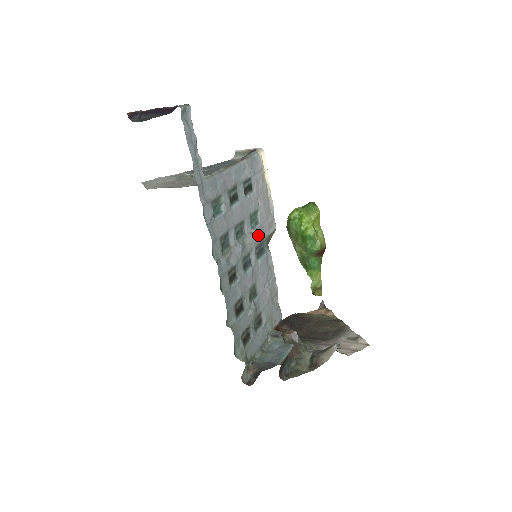
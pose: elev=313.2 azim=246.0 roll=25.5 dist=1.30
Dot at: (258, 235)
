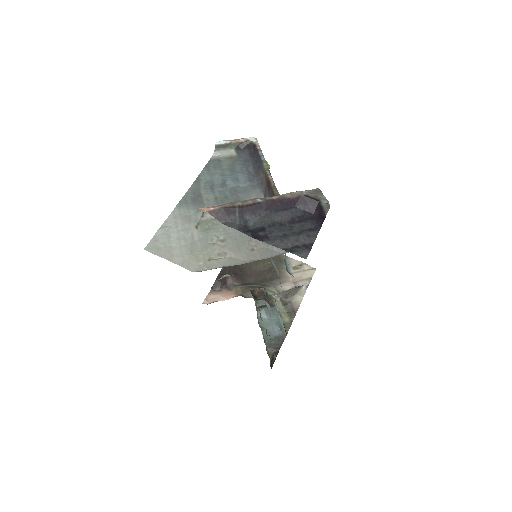
Dot at: occluded
